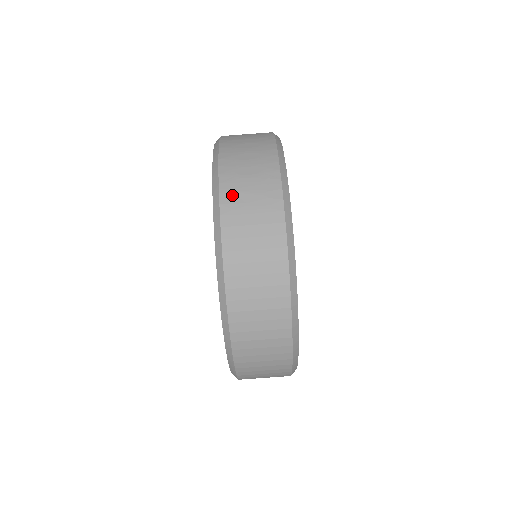
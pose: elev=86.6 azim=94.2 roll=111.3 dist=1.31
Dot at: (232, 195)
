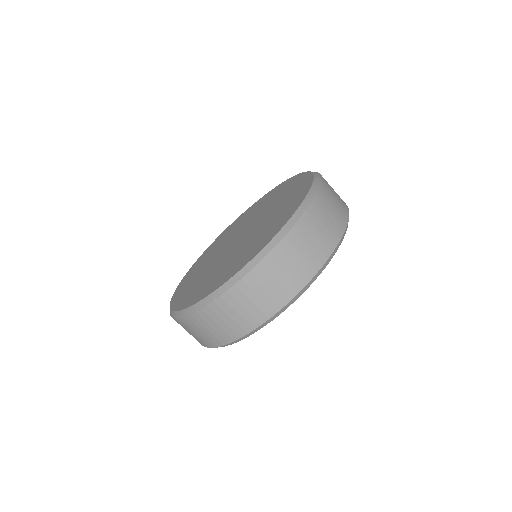
Dot at: (289, 246)
